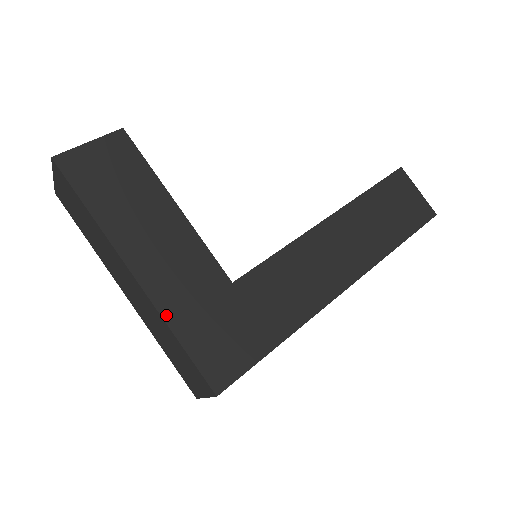
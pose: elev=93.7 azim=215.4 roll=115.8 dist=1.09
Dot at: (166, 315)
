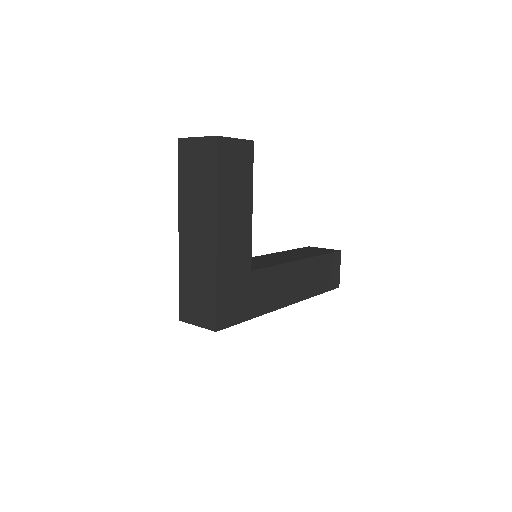
Dot at: (219, 271)
